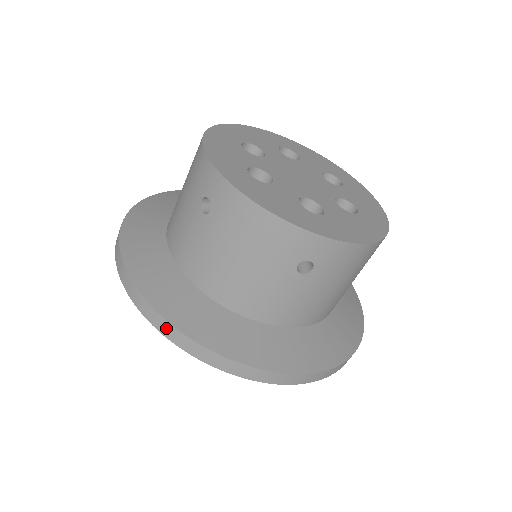
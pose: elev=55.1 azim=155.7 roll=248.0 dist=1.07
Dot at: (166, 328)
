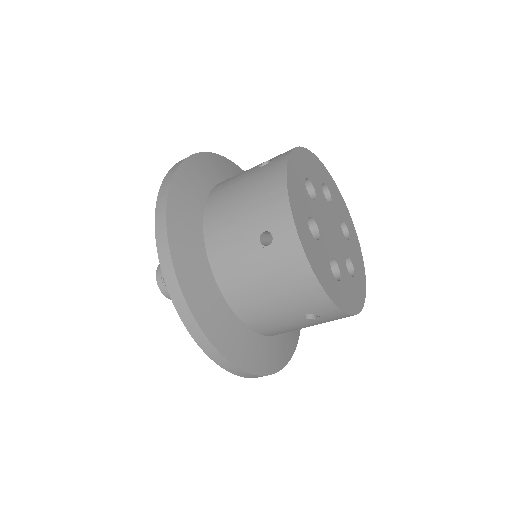
Dot at: (187, 317)
